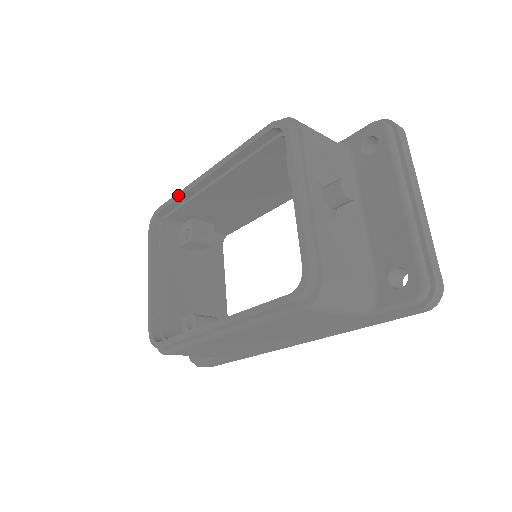
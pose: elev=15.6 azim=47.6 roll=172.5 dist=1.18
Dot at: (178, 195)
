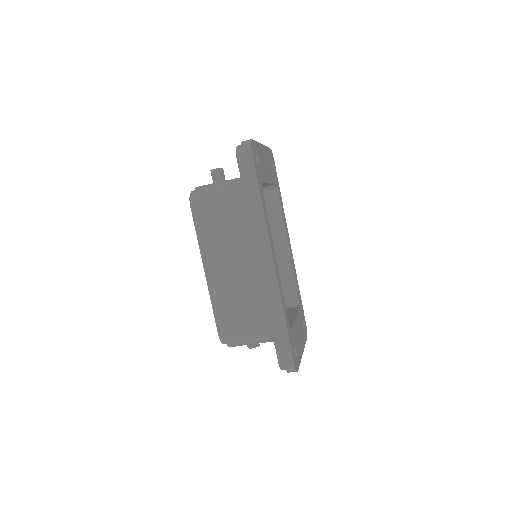
Dot at: occluded
